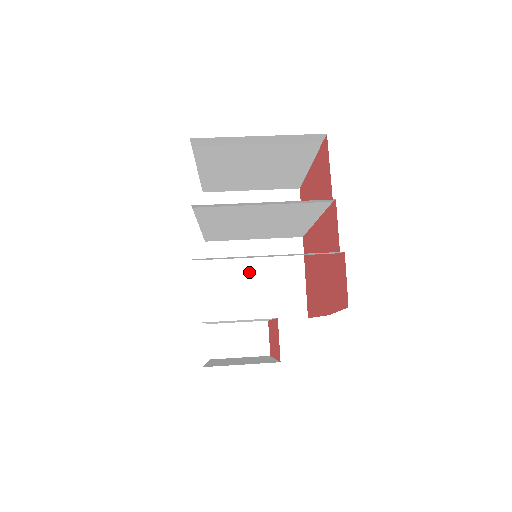
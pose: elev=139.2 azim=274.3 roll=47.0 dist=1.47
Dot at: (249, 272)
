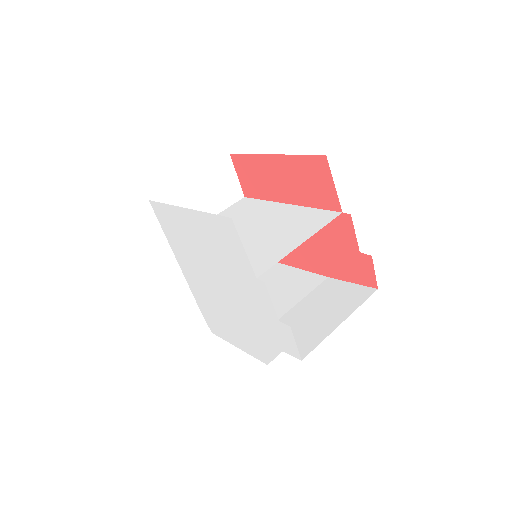
Dot at: occluded
